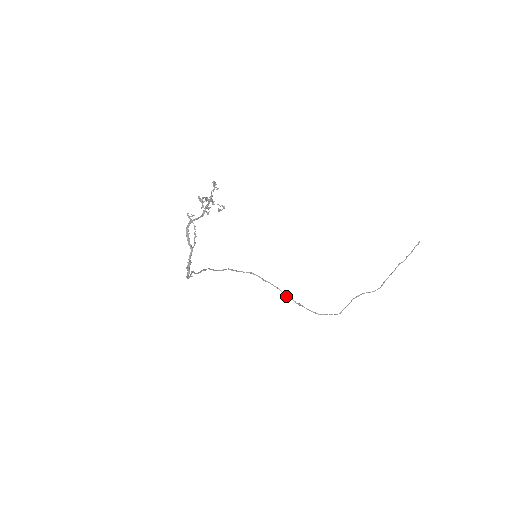
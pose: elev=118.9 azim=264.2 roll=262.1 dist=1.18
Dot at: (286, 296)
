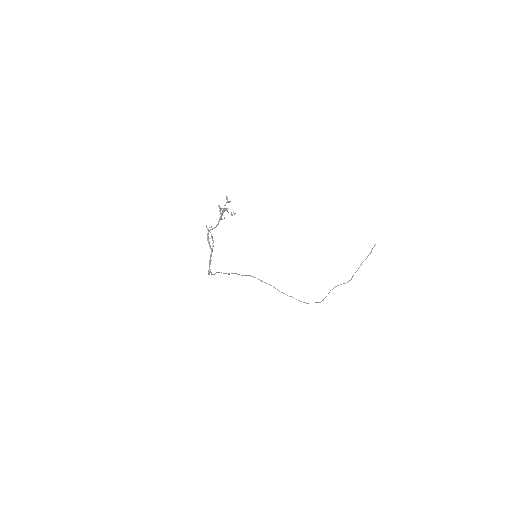
Dot at: occluded
